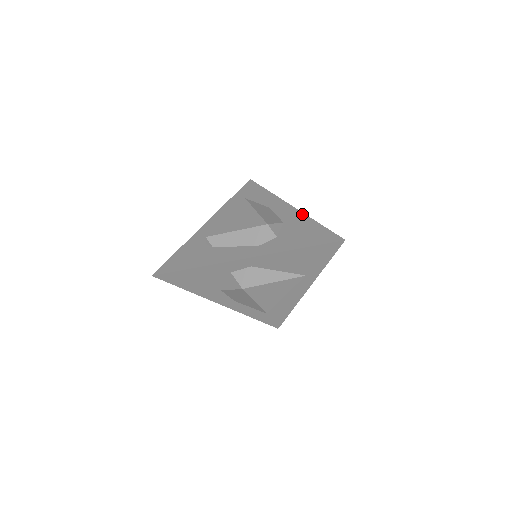
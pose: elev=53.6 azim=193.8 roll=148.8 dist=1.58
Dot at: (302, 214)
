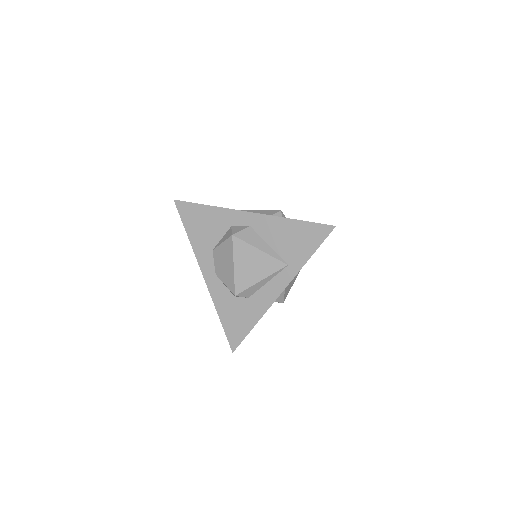
Dot at: occluded
